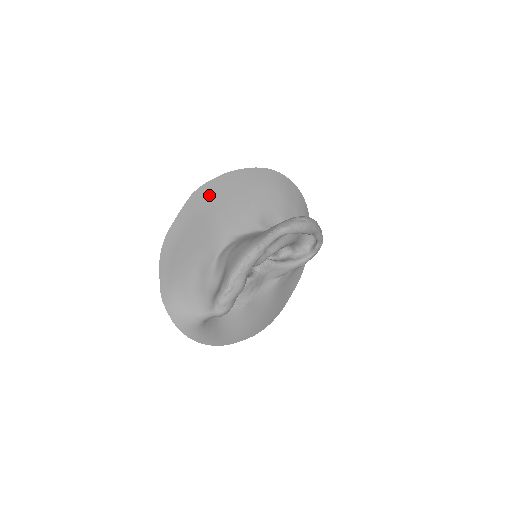
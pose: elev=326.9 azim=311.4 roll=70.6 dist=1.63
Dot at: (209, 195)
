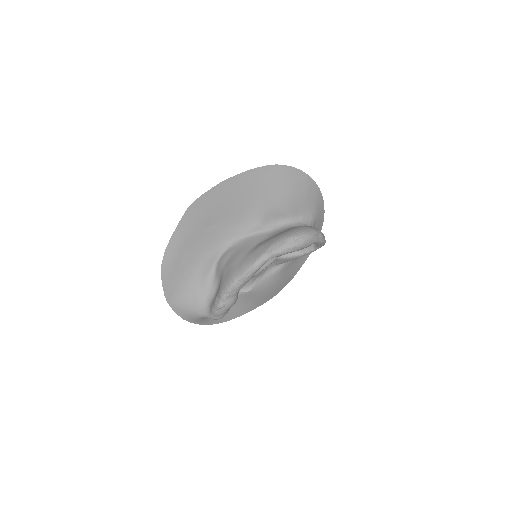
Dot at: (205, 206)
